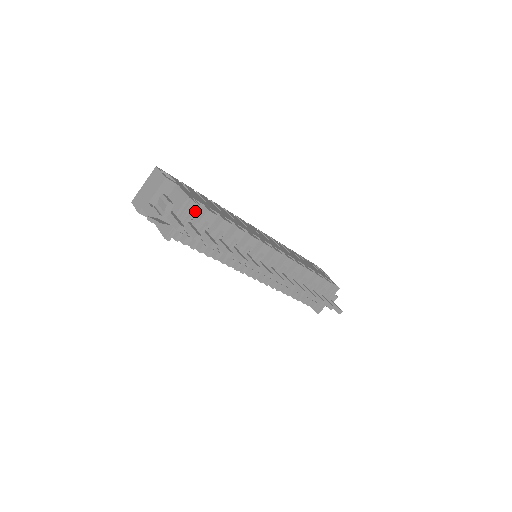
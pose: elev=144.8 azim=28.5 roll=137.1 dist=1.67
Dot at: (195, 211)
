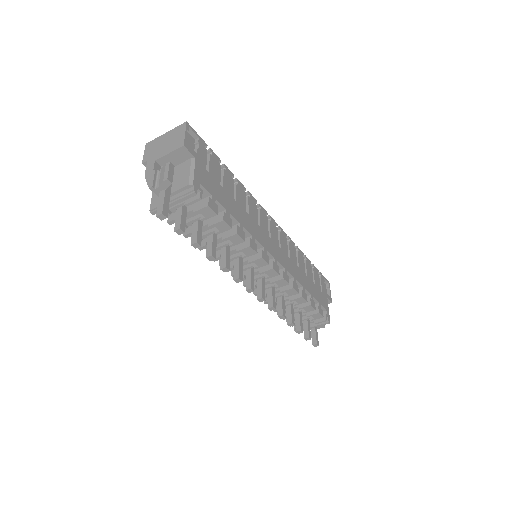
Dot at: (193, 201)
